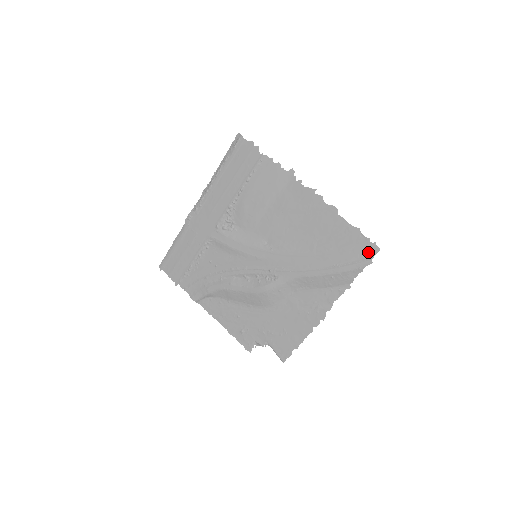
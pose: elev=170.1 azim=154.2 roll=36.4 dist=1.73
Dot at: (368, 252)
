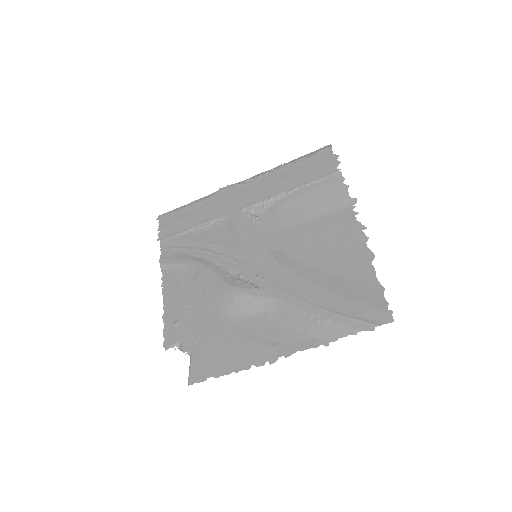
Dot at: (377, 316)
